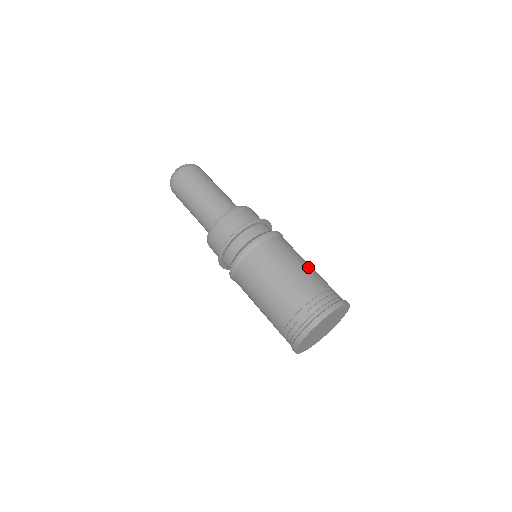
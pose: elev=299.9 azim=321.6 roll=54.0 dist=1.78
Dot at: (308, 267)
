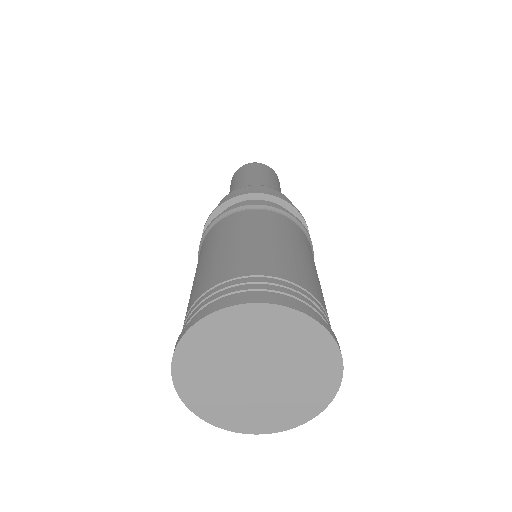
Dot at: (270, 246)
